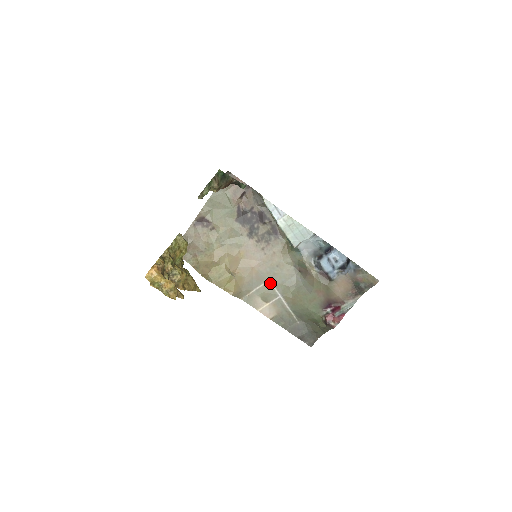
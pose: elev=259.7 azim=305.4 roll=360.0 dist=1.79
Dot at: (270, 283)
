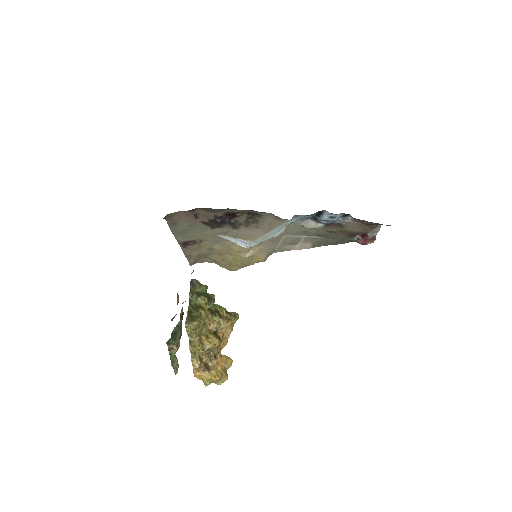
Dot at: (287, 236)
